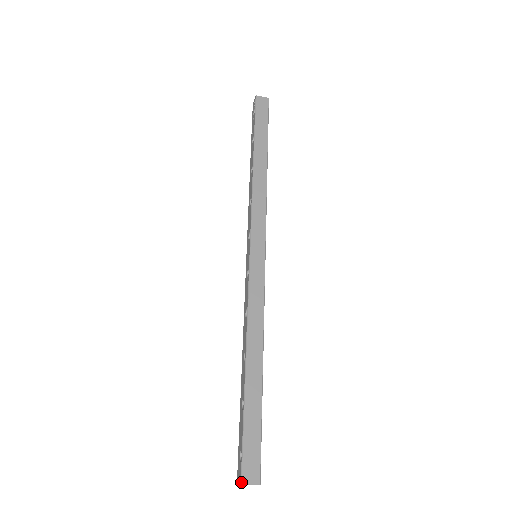
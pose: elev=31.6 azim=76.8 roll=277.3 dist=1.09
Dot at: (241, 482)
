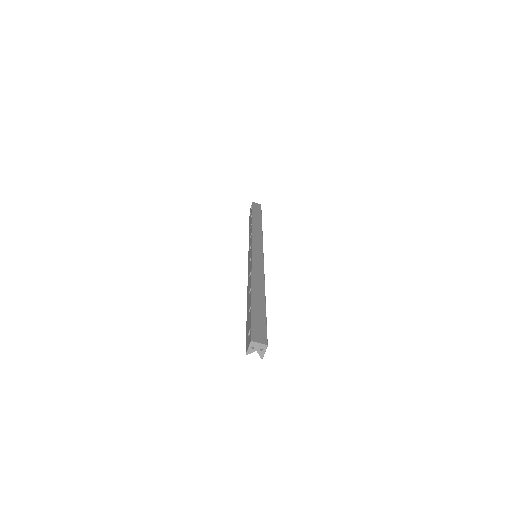
Dot at: (251, 340)
